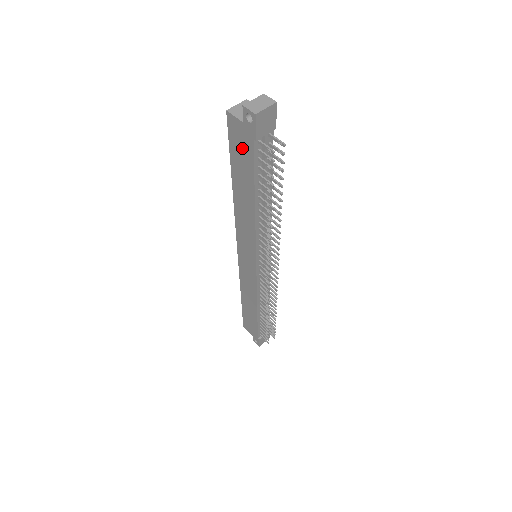
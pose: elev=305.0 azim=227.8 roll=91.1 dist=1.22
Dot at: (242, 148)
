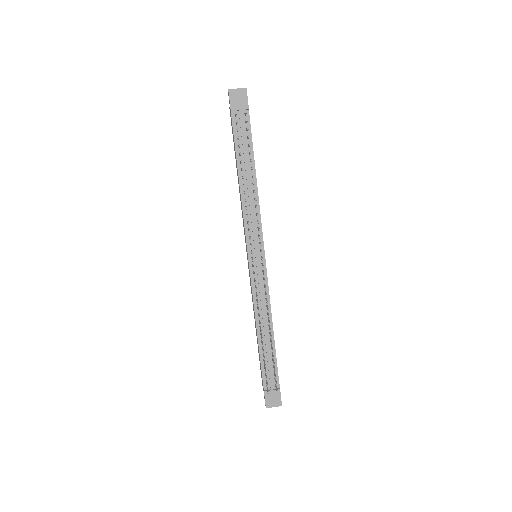
Dot at: (232, 128)
